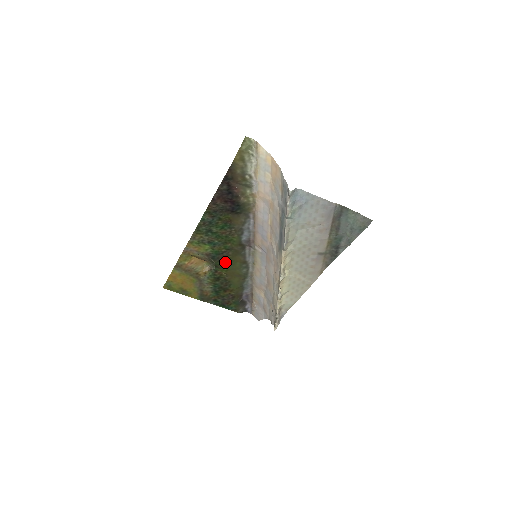
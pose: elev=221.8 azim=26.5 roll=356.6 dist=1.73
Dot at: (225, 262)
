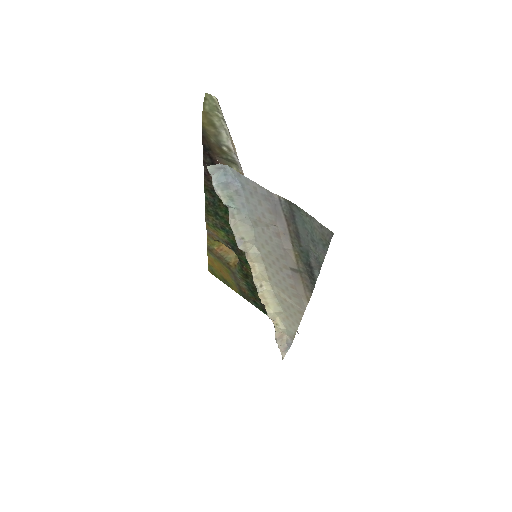
Dot at: (245, 257)
